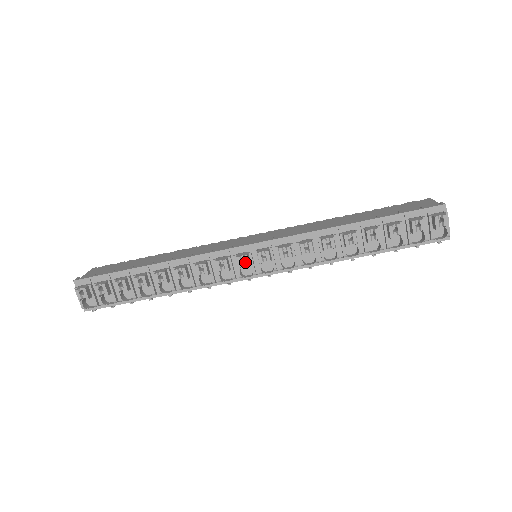
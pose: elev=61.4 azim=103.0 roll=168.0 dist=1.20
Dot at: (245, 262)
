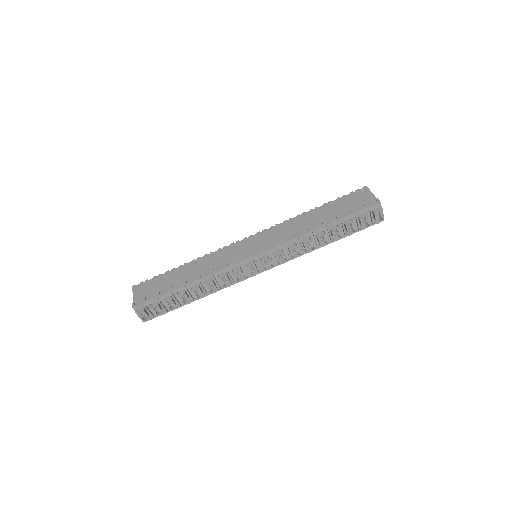
Dot at: (254, 269)
